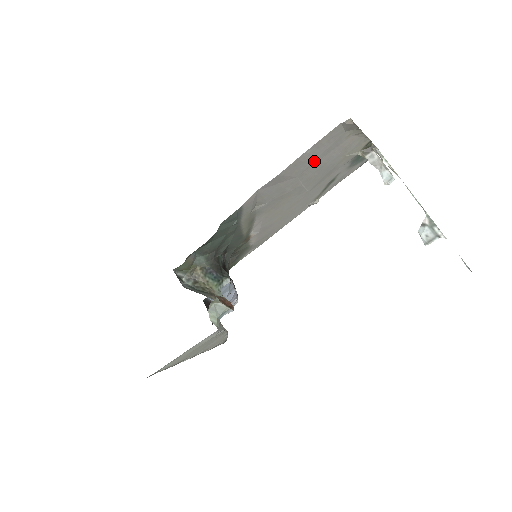
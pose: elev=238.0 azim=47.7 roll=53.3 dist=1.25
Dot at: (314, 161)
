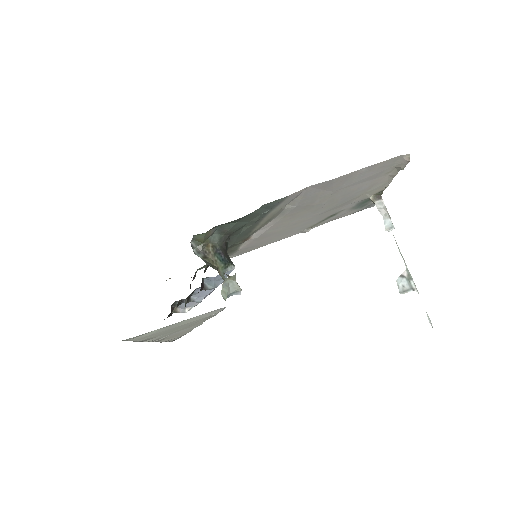
Dot at: (354, 183)
